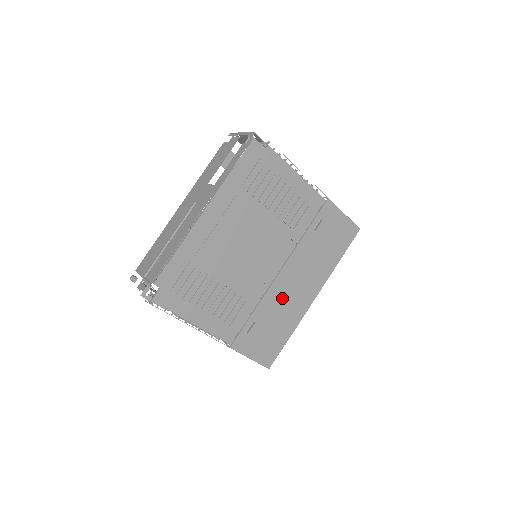
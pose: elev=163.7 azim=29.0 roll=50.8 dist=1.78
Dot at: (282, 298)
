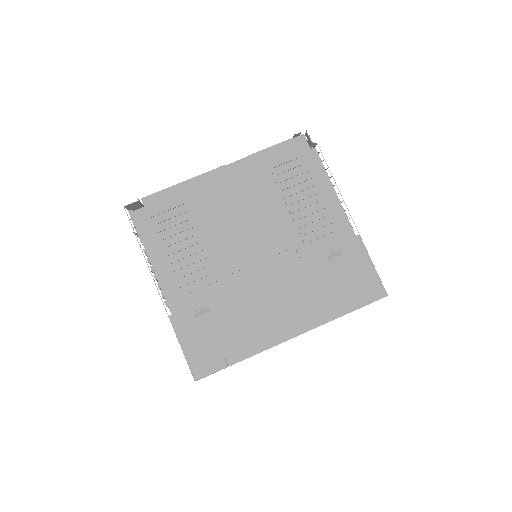
Dot at: (254, 306)
